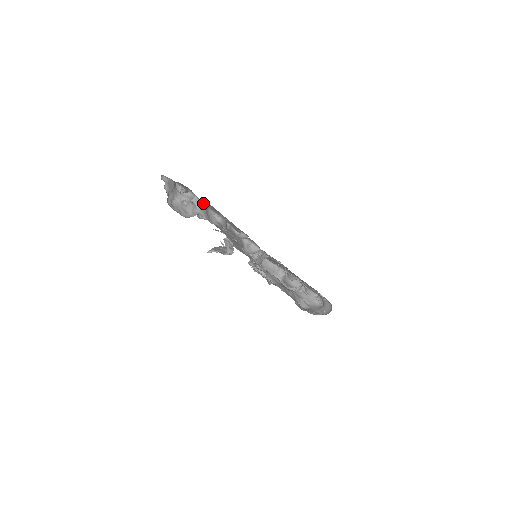
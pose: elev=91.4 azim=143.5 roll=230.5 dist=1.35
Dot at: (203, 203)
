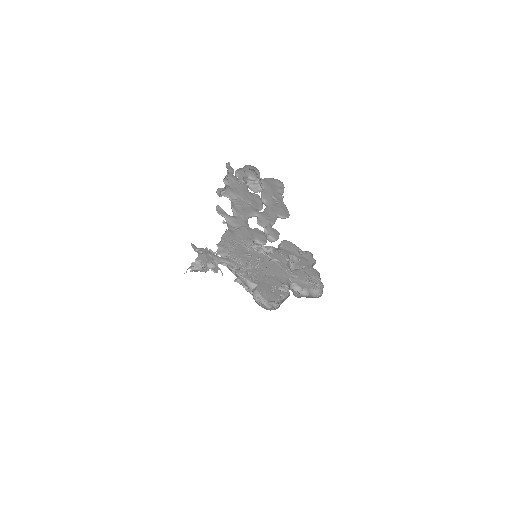
Dot at: (262, 185)
